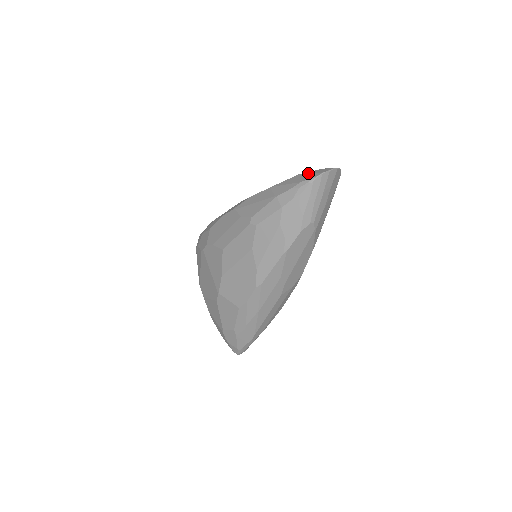
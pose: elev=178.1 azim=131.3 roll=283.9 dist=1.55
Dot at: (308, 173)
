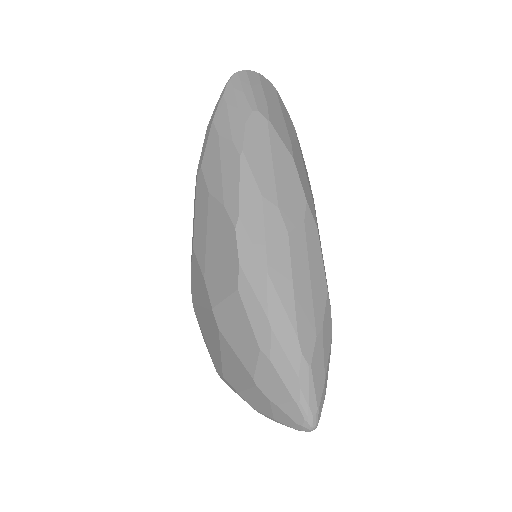
Dot at: occluded
